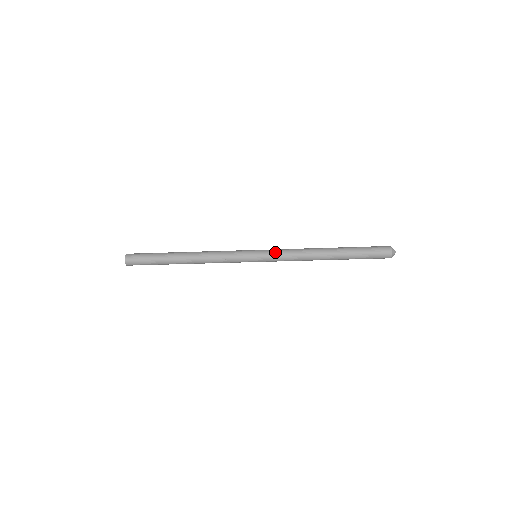
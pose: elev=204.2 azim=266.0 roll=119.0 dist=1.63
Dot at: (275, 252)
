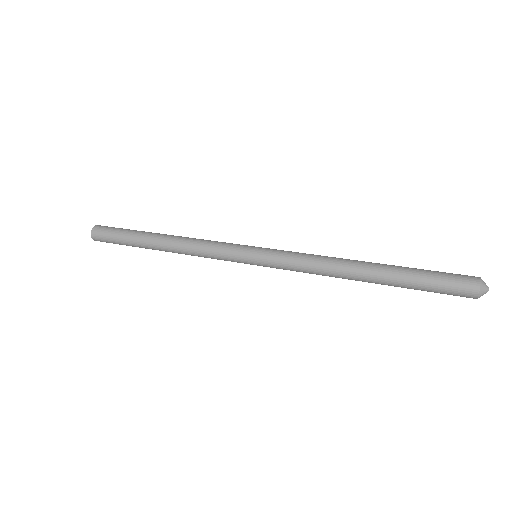
Dot at: (282, 256)
